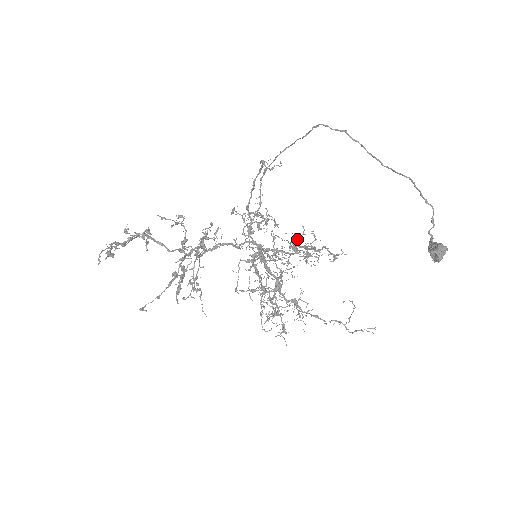
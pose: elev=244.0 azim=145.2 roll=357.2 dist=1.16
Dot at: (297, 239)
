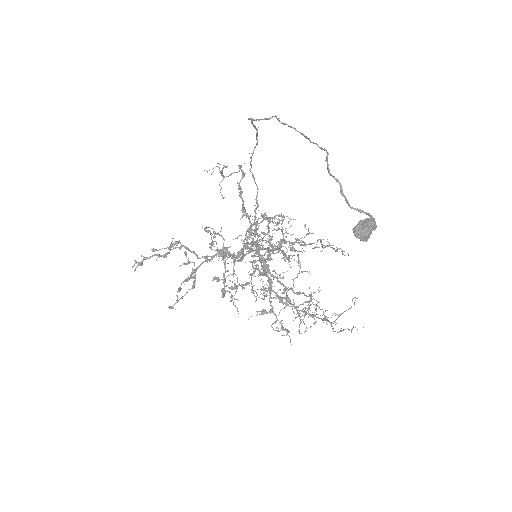
Dot at: occluded
